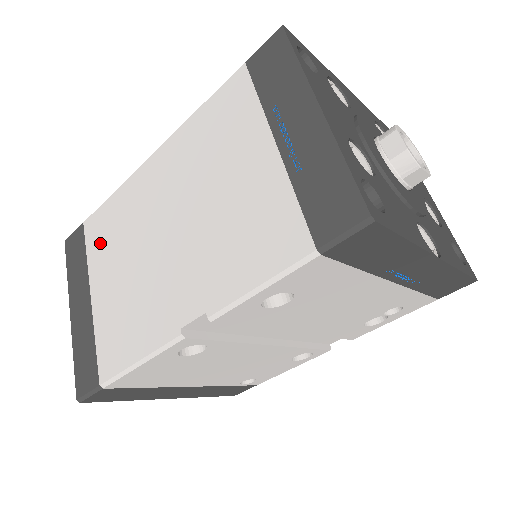
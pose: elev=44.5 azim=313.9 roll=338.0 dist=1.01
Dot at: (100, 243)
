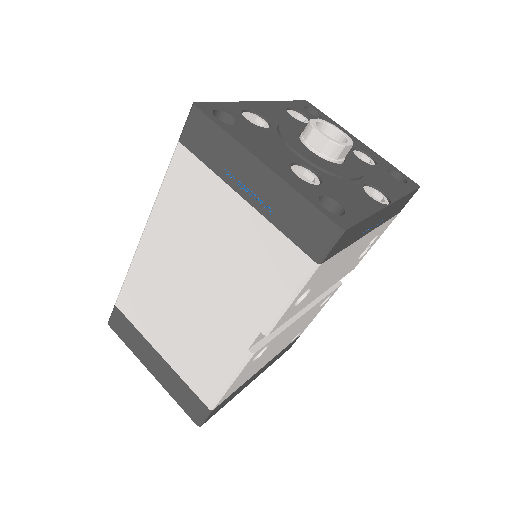
Dot at: (141, 315)
